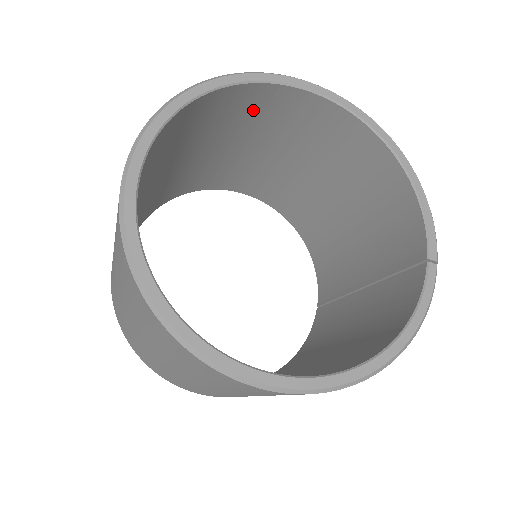
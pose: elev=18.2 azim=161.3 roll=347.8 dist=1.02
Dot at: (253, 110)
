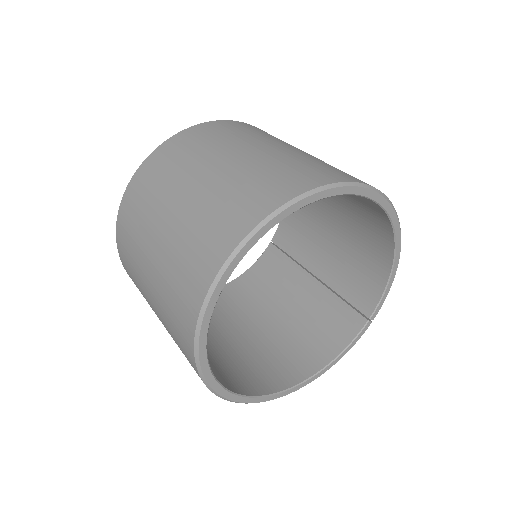
Dot at: occluded
